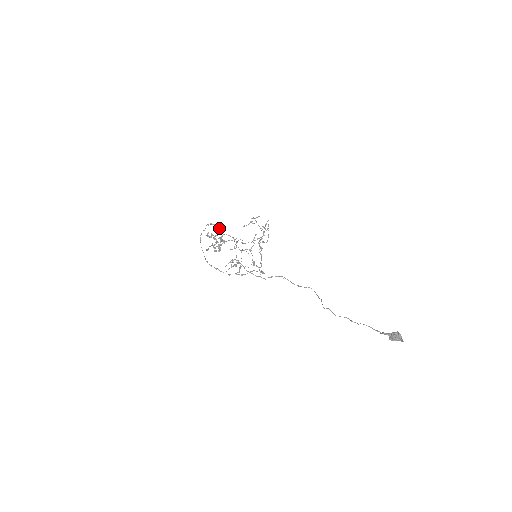
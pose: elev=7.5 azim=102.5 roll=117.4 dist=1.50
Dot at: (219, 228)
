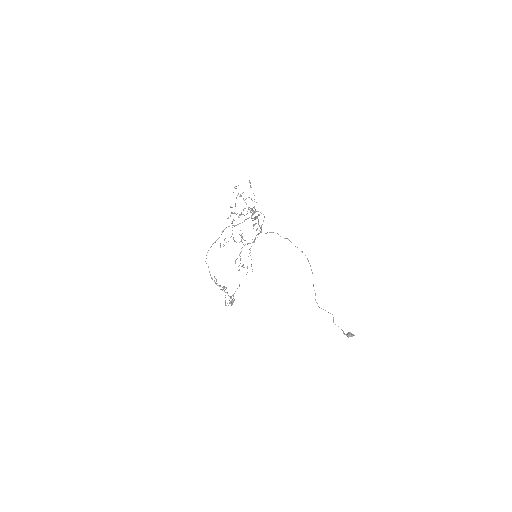
Dot at: occluded
